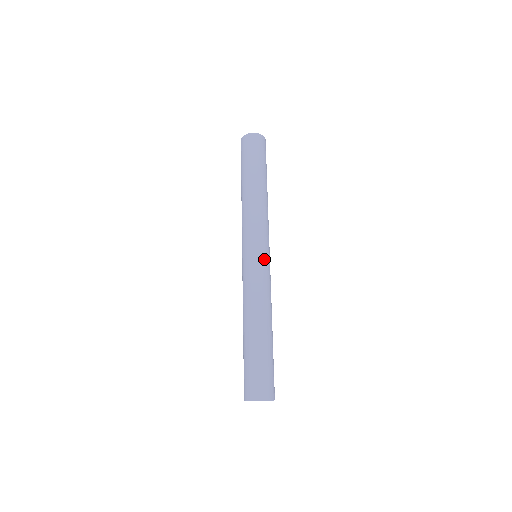
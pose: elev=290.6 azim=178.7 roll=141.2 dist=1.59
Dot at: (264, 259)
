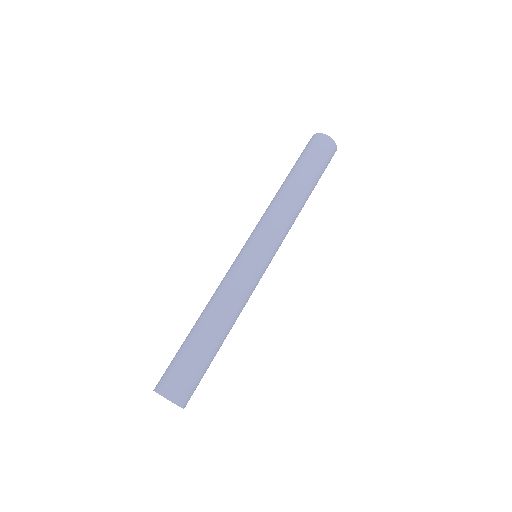
Dot at: (263, 266)
